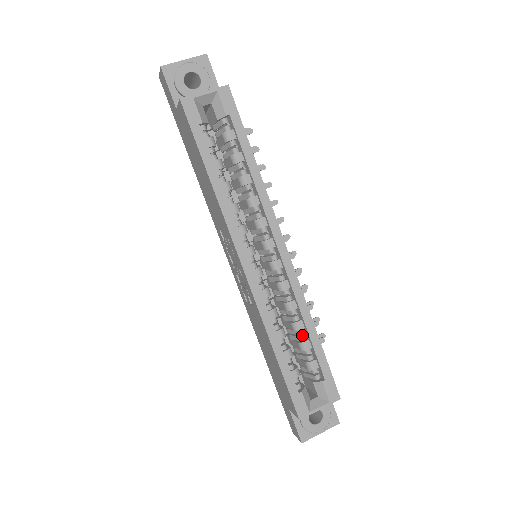
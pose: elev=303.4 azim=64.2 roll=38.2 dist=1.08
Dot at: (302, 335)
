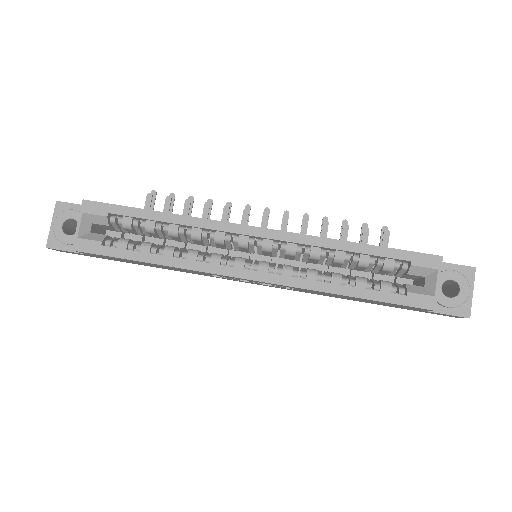
Dot at: occluded
